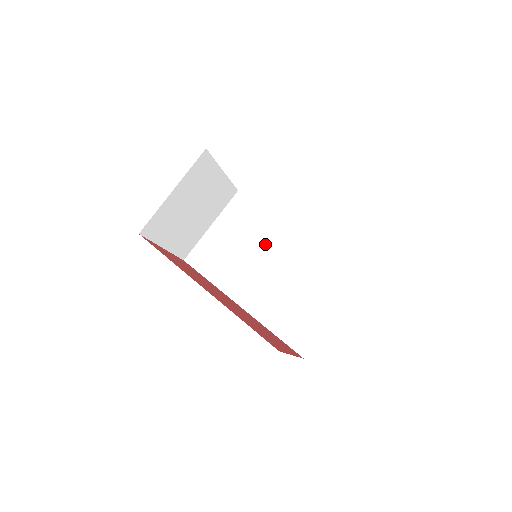
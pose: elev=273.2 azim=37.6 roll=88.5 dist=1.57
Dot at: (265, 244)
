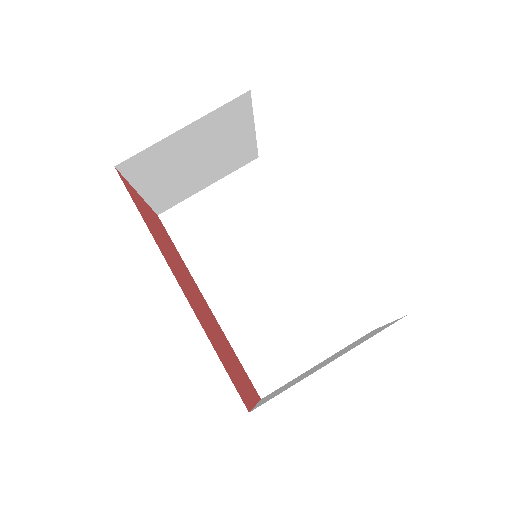
Dot at: (267, 238)
